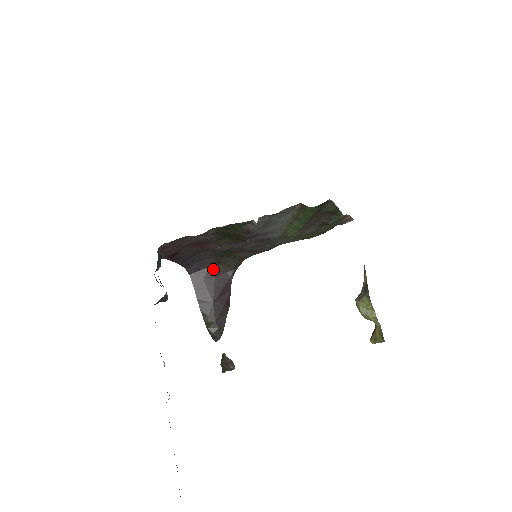
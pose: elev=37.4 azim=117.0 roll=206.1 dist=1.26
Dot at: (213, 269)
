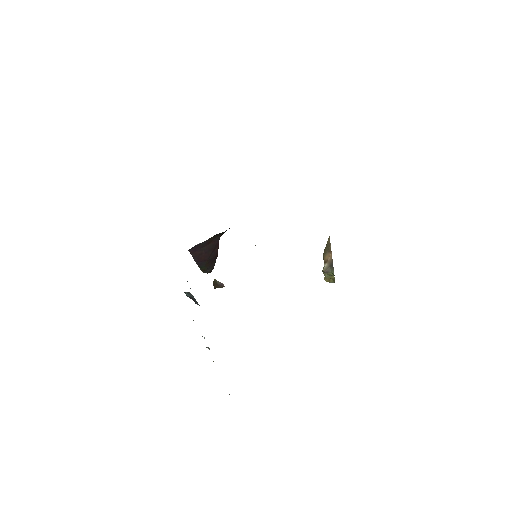
Dot at: (207, 242)
